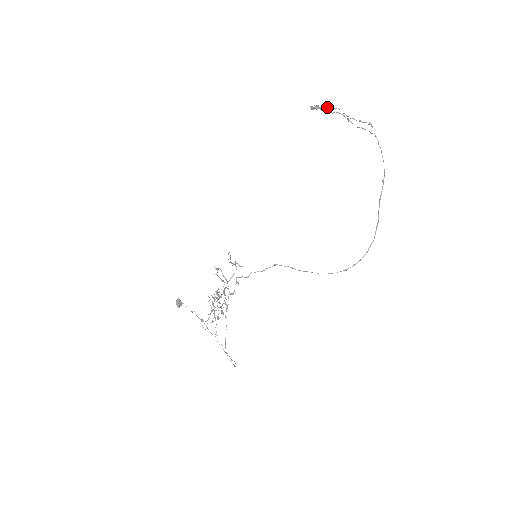
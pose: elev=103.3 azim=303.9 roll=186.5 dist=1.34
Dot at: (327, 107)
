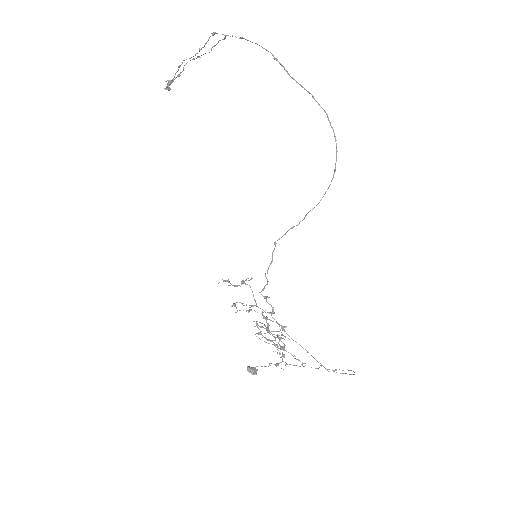
Dot at: (176, 72)
